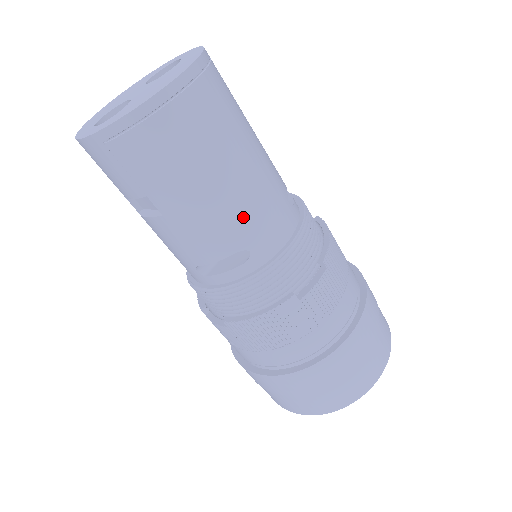
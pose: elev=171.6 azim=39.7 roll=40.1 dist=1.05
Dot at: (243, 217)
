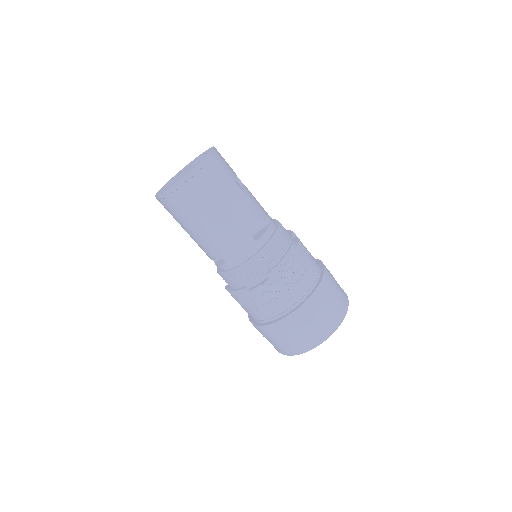
Dot at: (217, 244)
